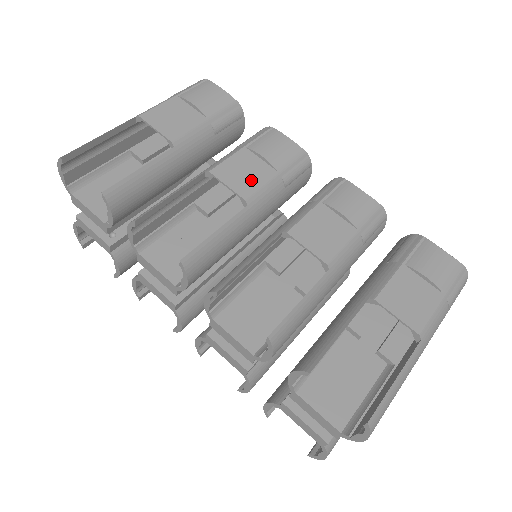
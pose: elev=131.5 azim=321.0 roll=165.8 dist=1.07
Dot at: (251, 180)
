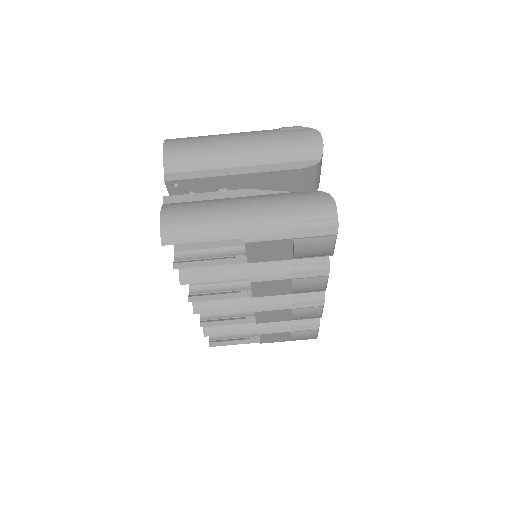
Dot at: (269, 292)
